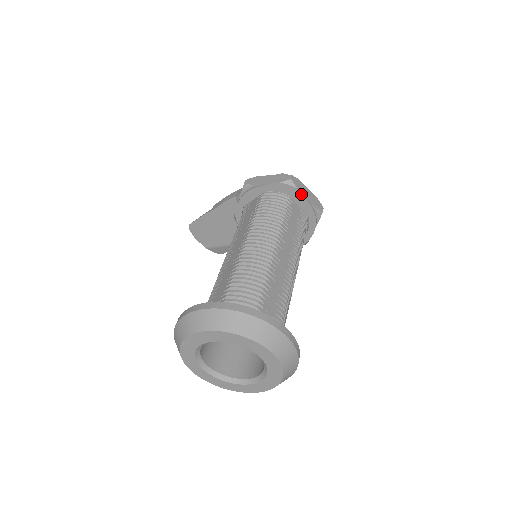
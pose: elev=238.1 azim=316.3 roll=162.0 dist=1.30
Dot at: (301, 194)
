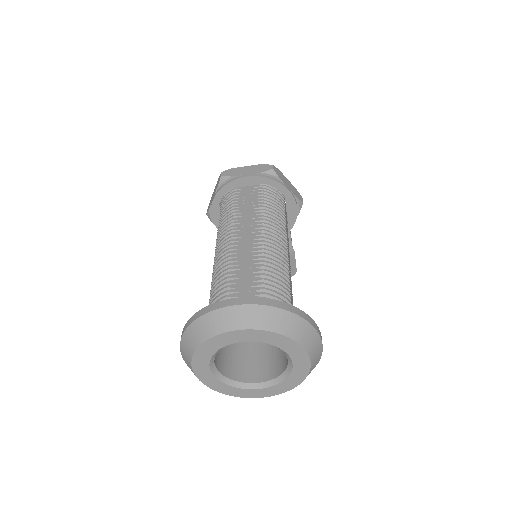
Dot at: (239, 177)
